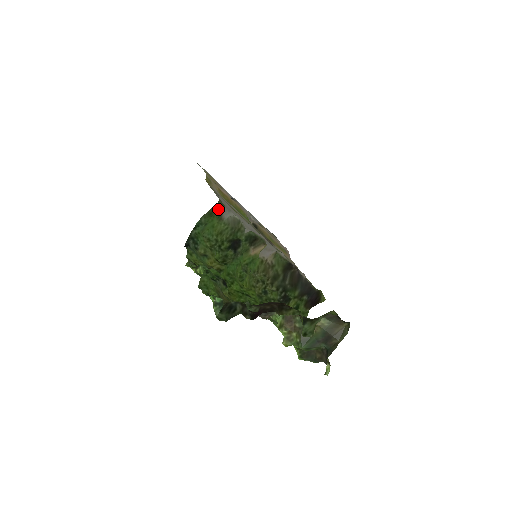
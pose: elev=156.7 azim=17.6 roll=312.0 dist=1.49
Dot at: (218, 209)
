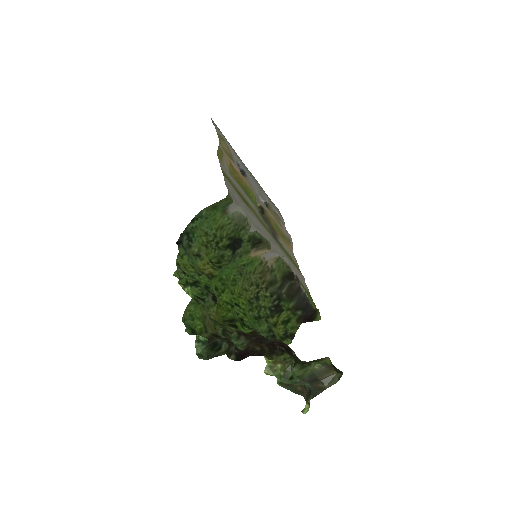
Dot at: (224, 203)
